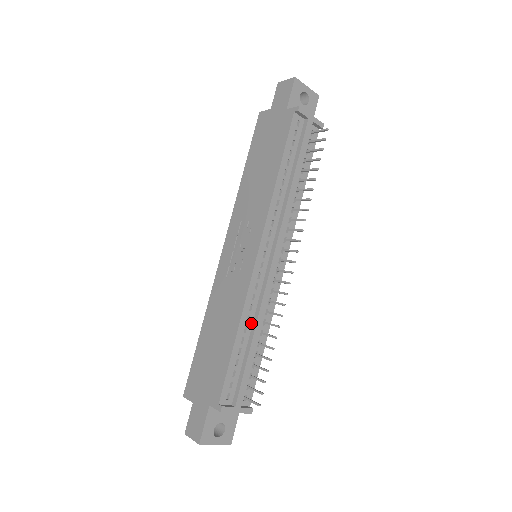
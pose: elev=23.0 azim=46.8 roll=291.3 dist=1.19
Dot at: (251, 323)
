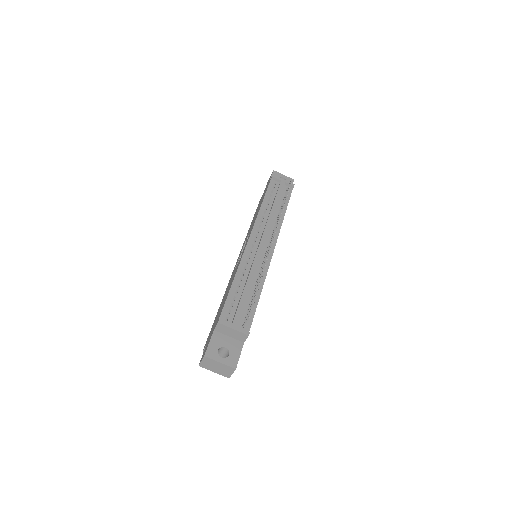
Dot at: (246, 277)
